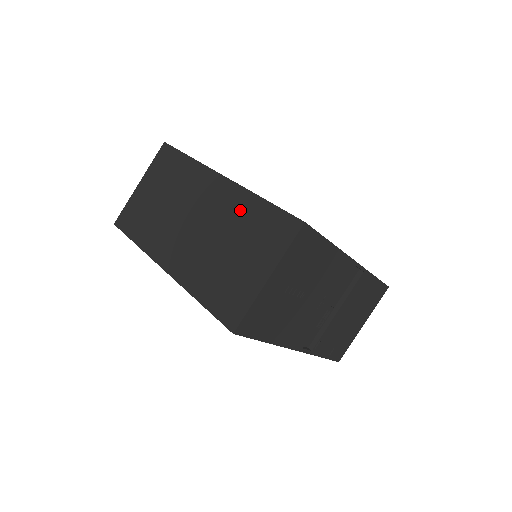
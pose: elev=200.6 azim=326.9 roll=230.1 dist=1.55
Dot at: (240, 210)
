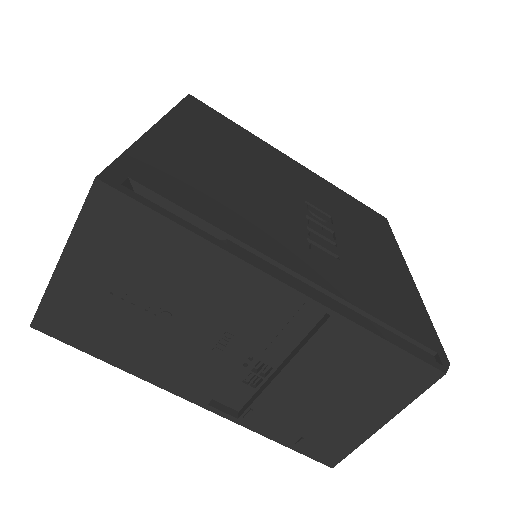
Dot at: occluded
